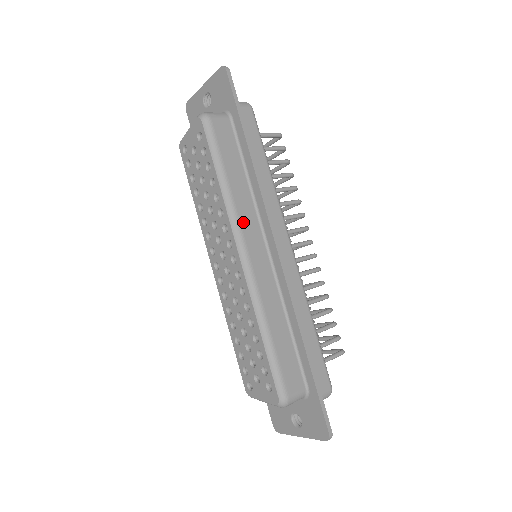
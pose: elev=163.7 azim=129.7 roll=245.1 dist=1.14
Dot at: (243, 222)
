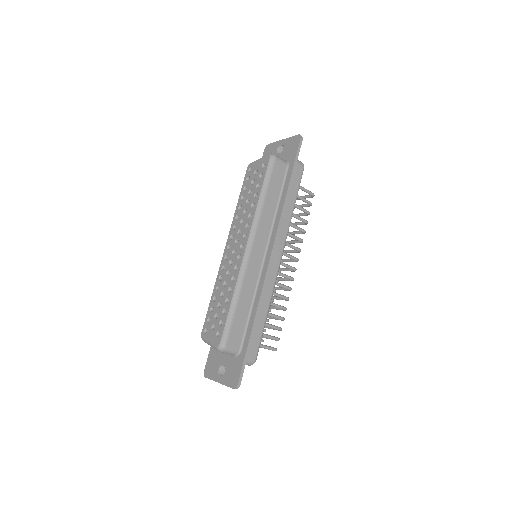
Dot at: (260, 228)
